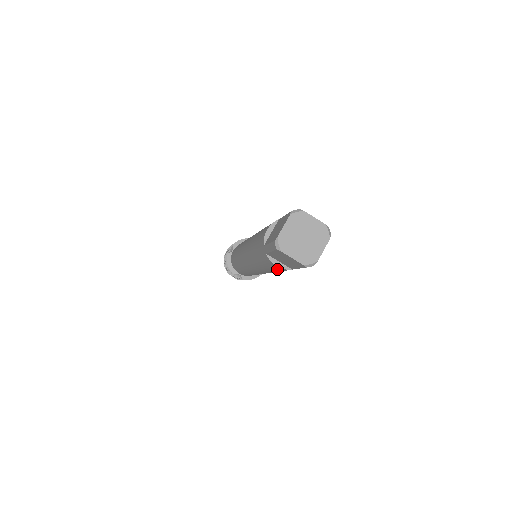
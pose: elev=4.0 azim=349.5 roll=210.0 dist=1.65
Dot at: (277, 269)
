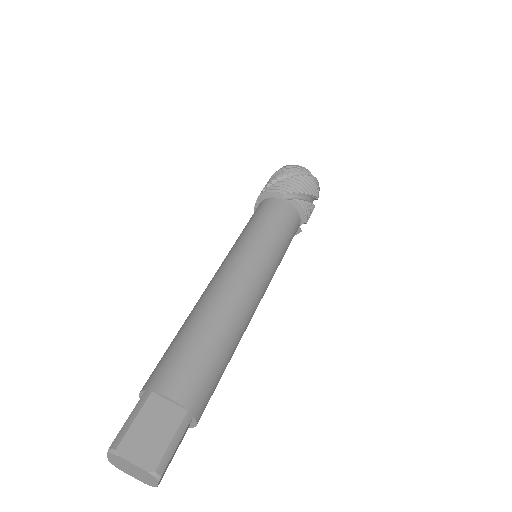
Dot at: occluded
